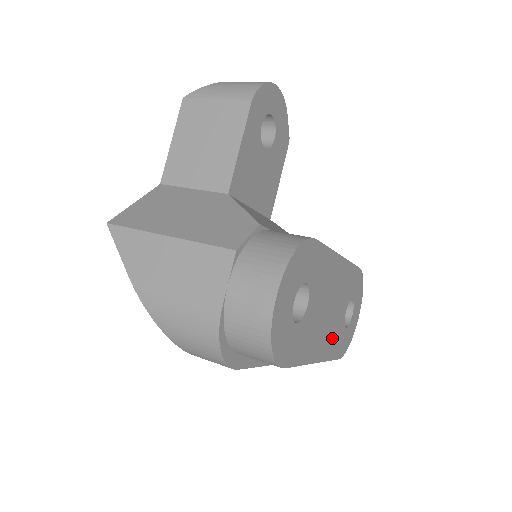
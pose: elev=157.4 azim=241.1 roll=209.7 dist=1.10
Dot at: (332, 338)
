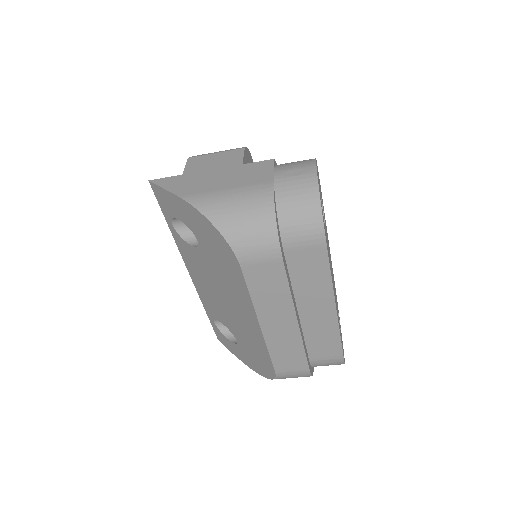
Dot at: (337, 312)
